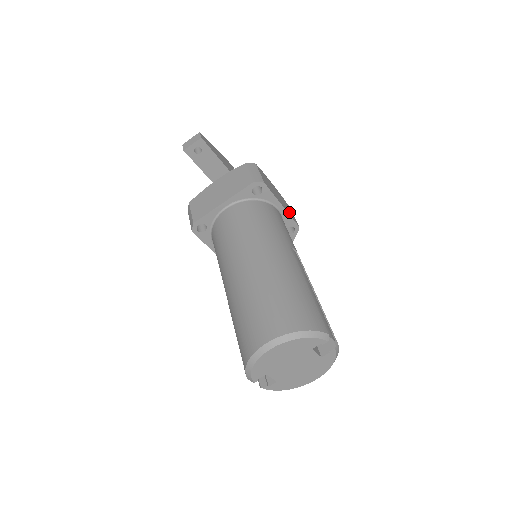
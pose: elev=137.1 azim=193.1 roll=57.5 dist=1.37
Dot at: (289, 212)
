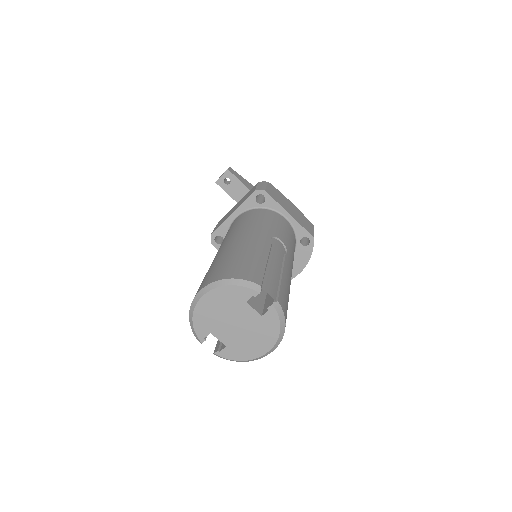
Dot at: (302, 223)
